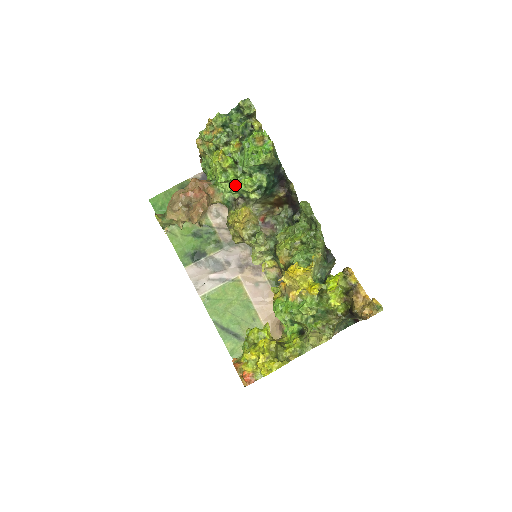
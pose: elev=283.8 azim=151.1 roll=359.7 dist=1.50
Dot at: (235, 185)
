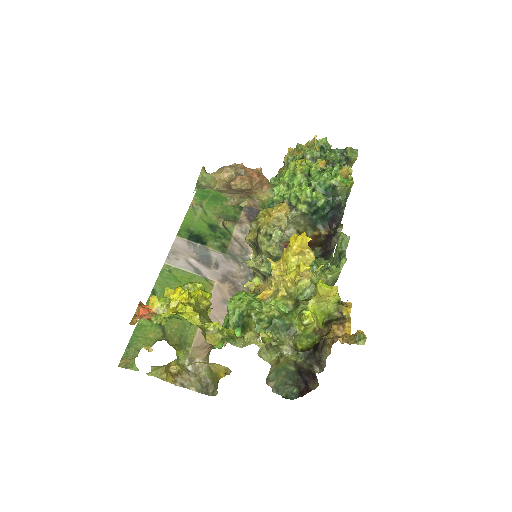
Dot at: (293, 189)
